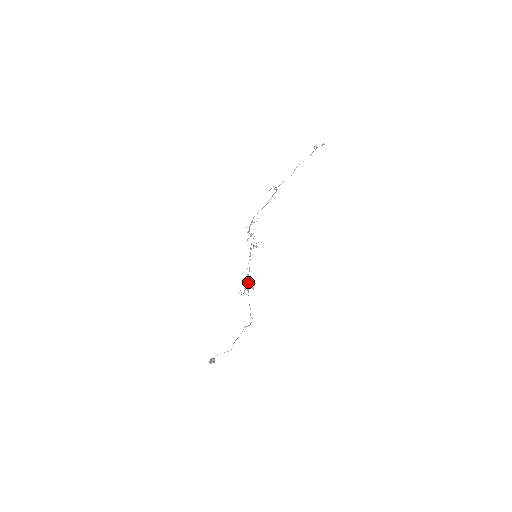
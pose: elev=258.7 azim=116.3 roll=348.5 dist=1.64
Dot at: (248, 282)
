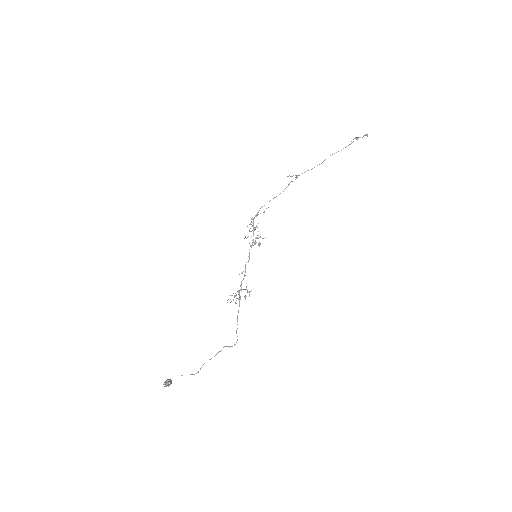
Dot at: (241, 289)
